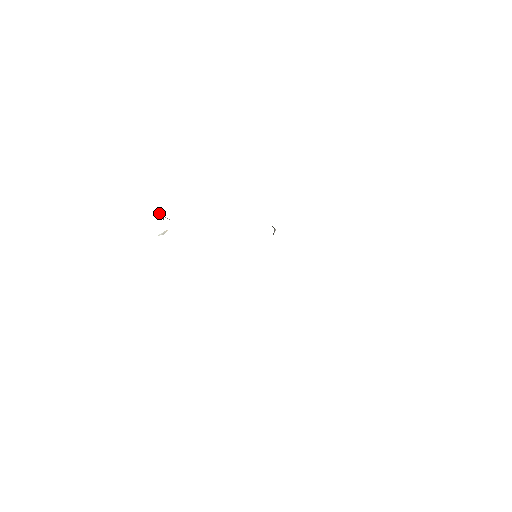
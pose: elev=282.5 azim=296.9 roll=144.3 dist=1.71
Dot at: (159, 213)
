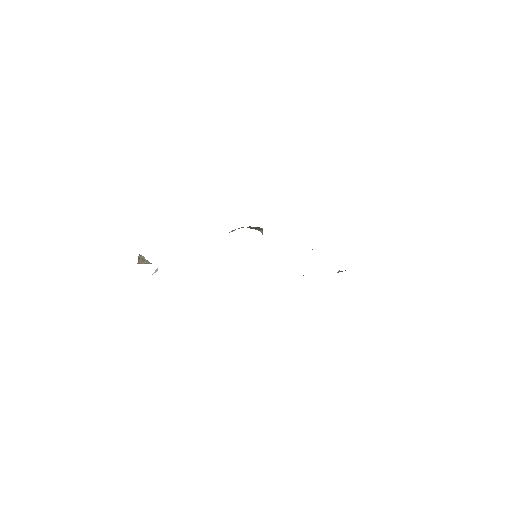
Dot at: (139, 259)
